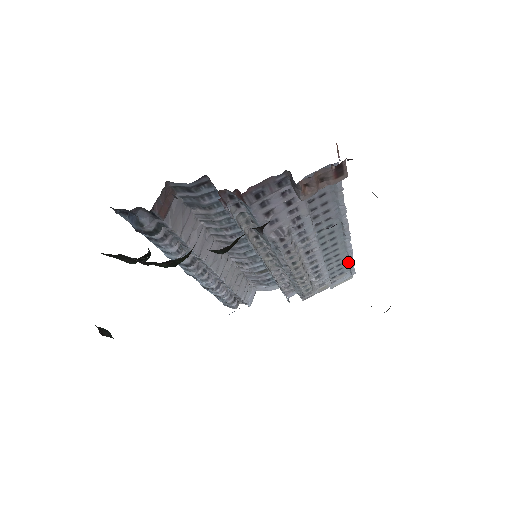
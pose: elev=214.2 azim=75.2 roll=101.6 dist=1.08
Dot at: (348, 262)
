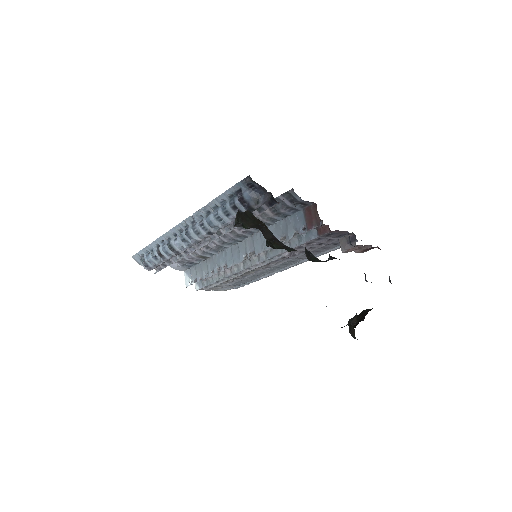
Dot at: (249, 281)
